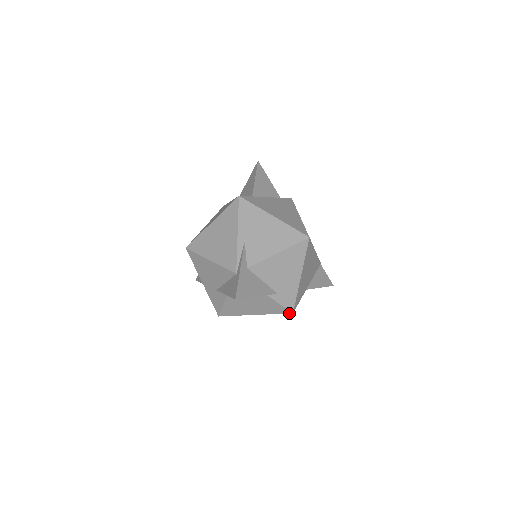
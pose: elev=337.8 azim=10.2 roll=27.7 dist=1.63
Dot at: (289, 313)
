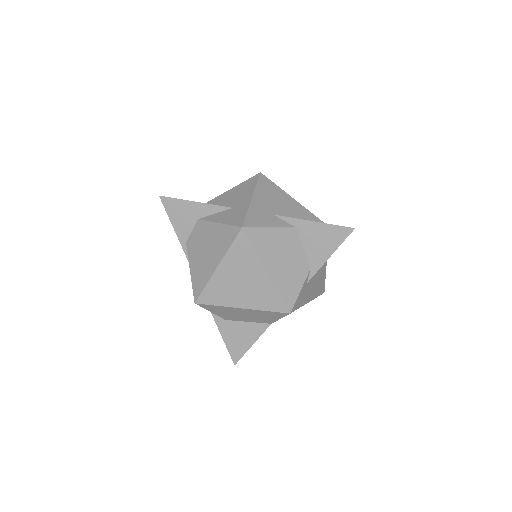
Dot at: (288, 309)
